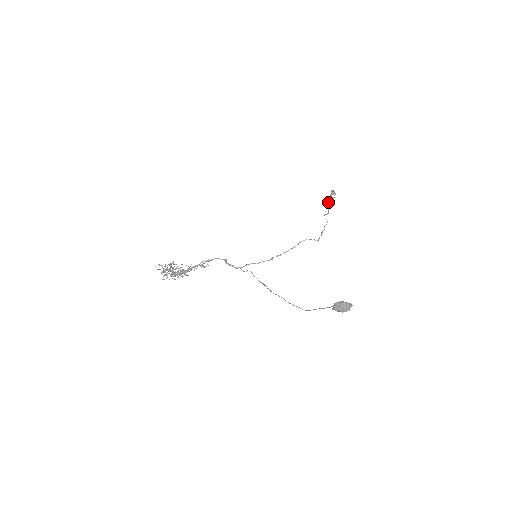
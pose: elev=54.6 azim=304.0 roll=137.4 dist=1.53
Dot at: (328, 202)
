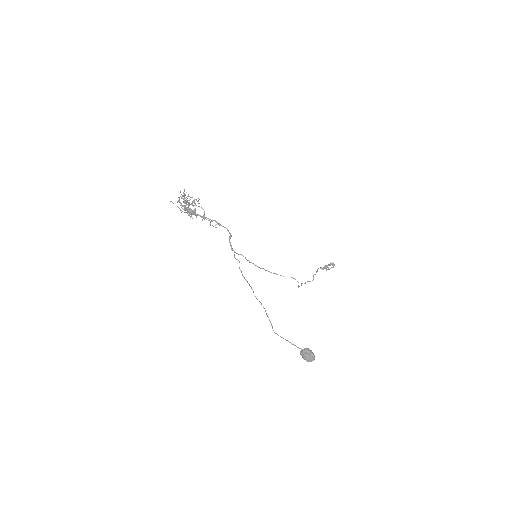
Dot at: (323, 267)
